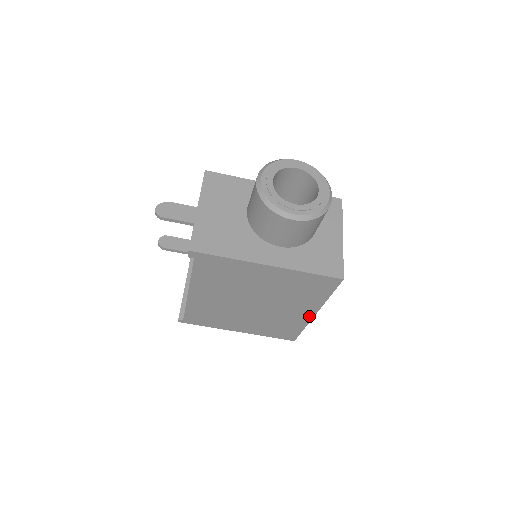
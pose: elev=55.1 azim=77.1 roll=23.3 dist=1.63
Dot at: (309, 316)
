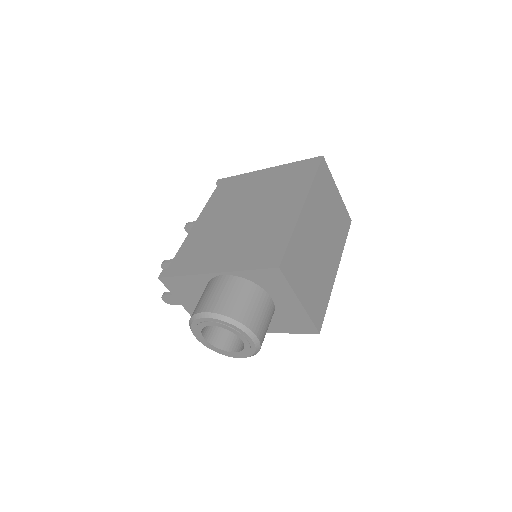
Dot at: occluded
